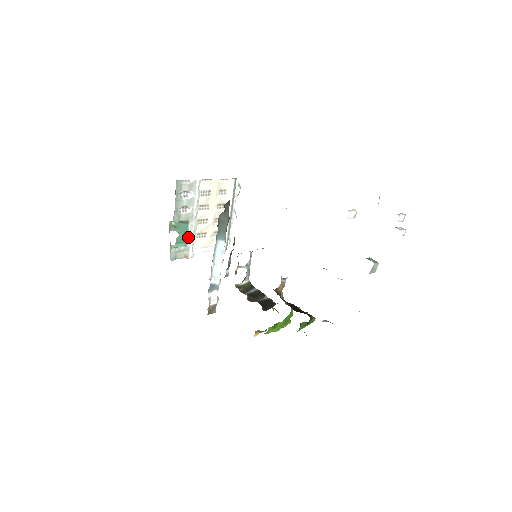
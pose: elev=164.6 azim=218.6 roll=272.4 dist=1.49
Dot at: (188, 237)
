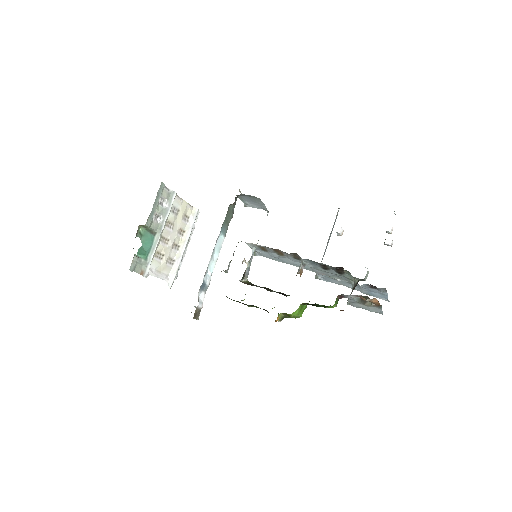
Dot at: (150, 250)
